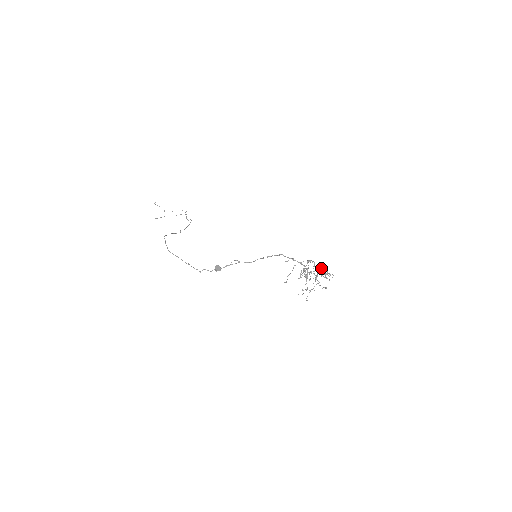
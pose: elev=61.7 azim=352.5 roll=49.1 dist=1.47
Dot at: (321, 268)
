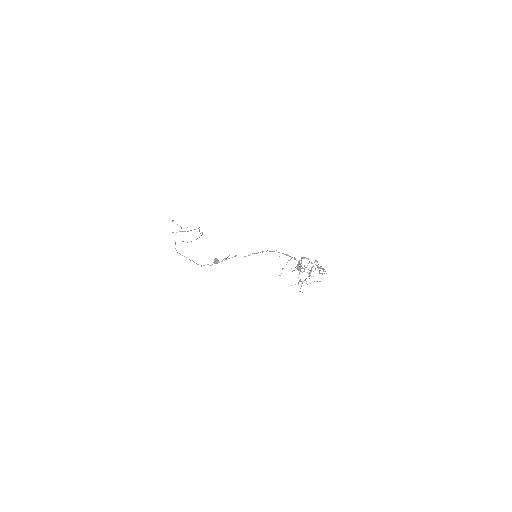
Dot at: (315, 264)
